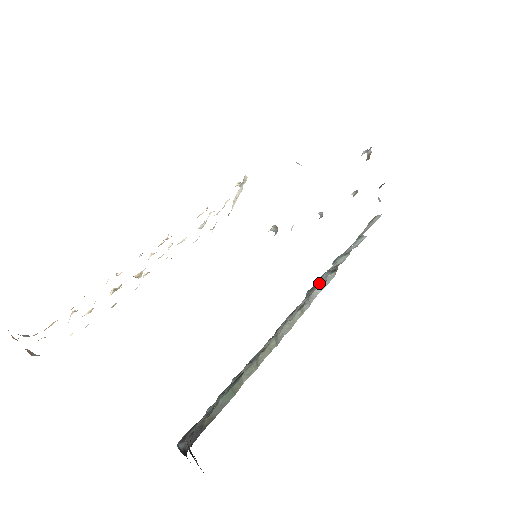
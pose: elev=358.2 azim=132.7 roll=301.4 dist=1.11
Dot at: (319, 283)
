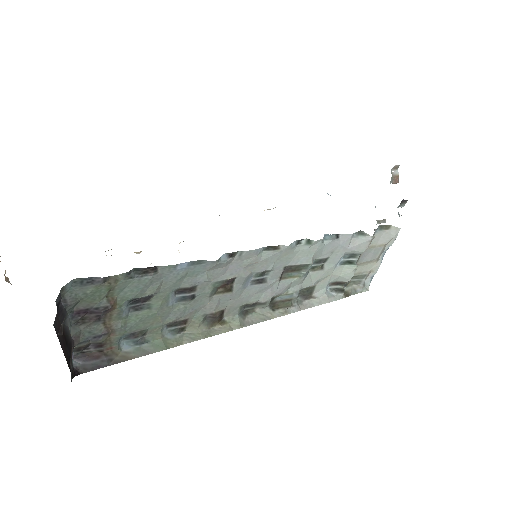
Dot at: (297, 257)
